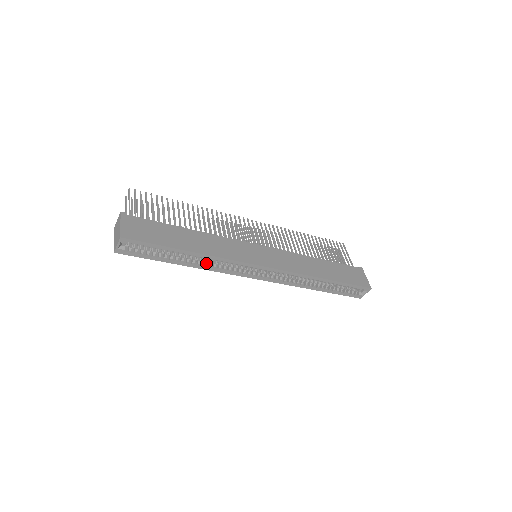
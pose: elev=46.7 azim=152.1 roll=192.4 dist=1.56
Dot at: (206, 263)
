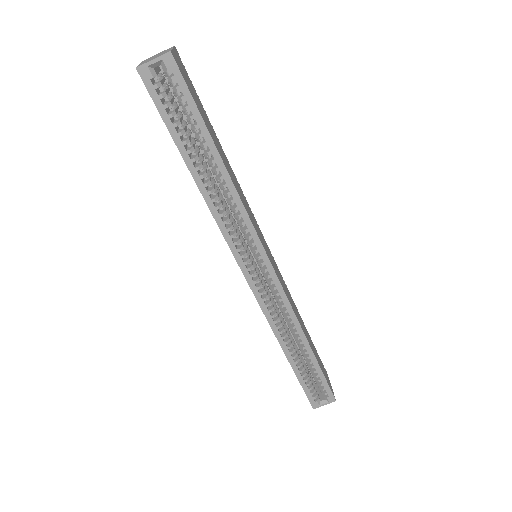
Dot at: (215, 203)
